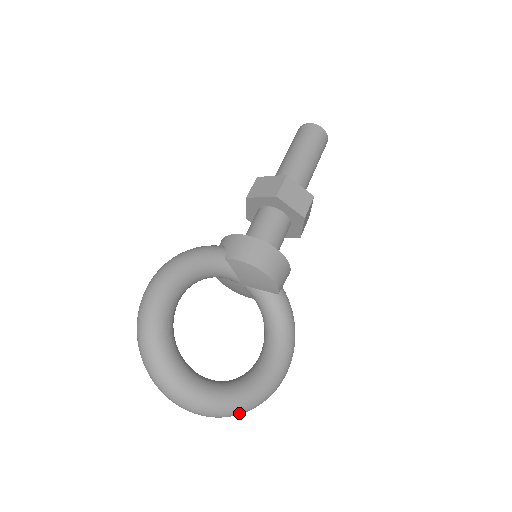
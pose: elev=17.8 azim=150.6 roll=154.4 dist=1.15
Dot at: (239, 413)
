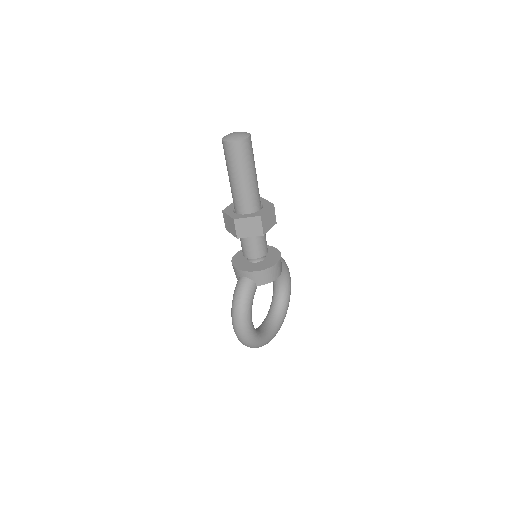
Dot at: occluded
